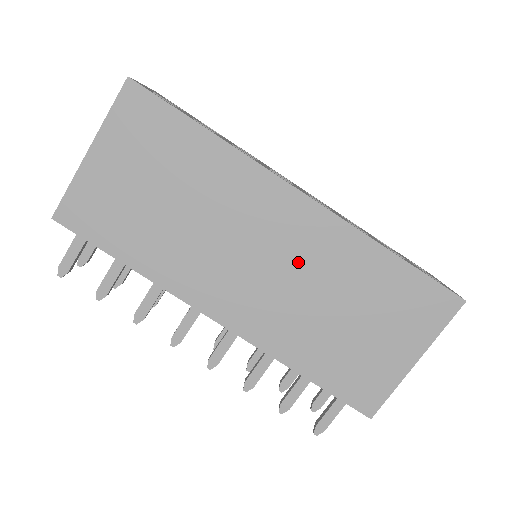
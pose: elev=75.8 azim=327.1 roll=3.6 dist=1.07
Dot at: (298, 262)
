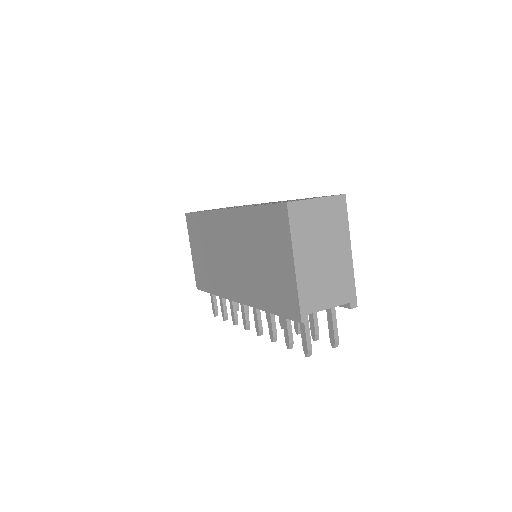
Dot at: (238, 245)
